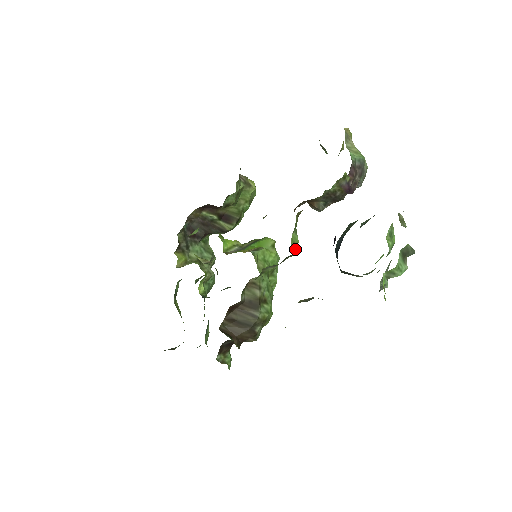
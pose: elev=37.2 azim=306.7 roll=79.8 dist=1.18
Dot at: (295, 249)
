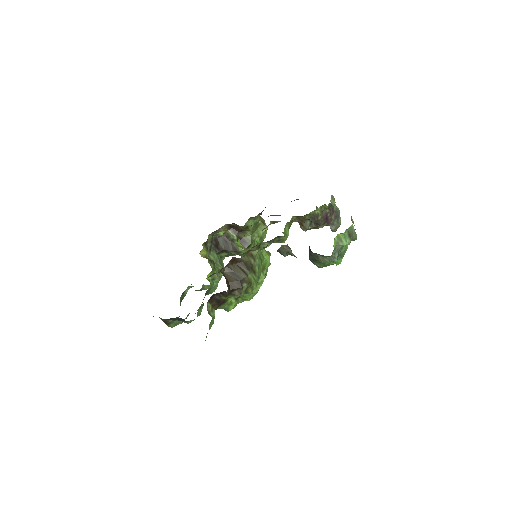
Dot at: (285, 238)
